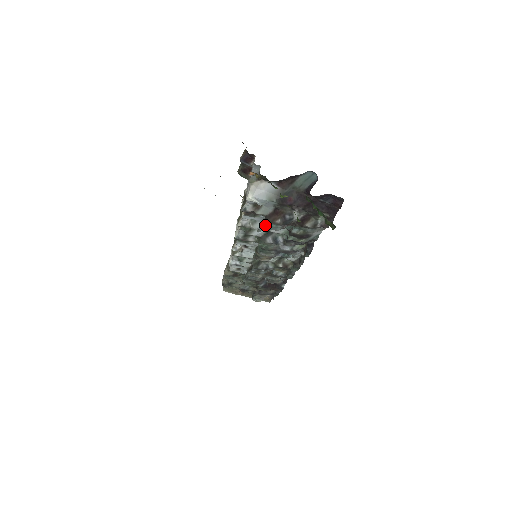
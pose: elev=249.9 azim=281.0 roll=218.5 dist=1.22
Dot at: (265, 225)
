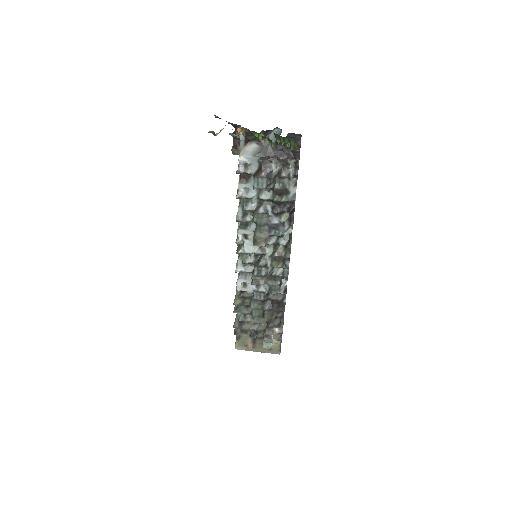
Dot at: (254, 183)
